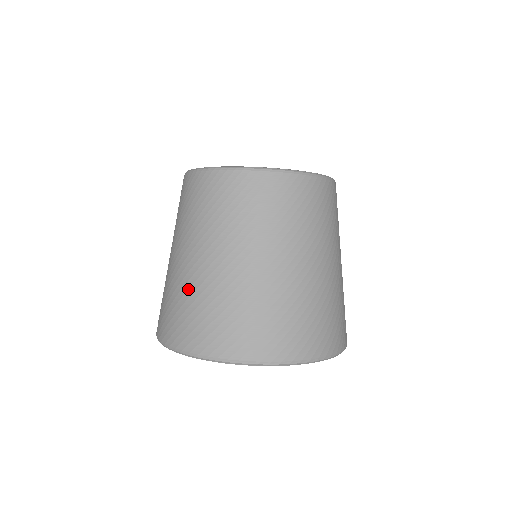
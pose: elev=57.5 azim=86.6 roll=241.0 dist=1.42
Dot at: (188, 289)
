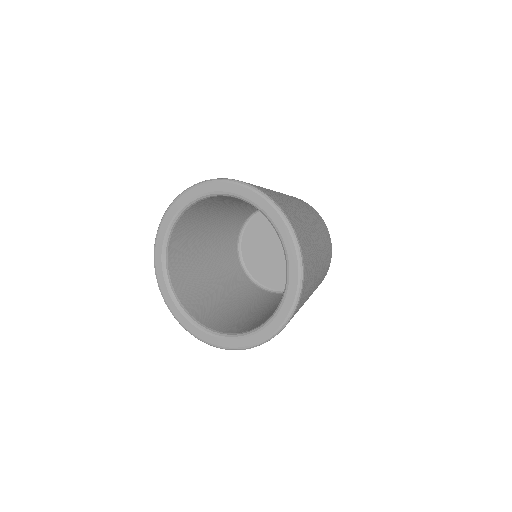
Dot at: occluded
